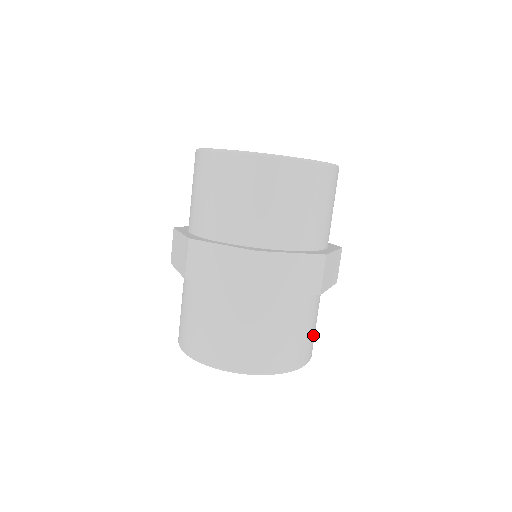
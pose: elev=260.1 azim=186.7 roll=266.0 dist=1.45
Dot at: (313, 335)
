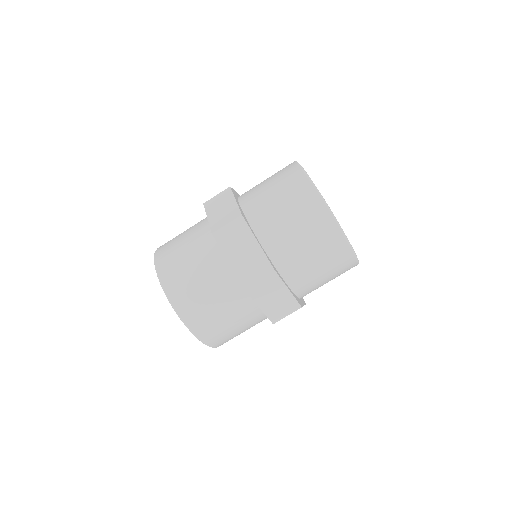
Dot at: occluded
